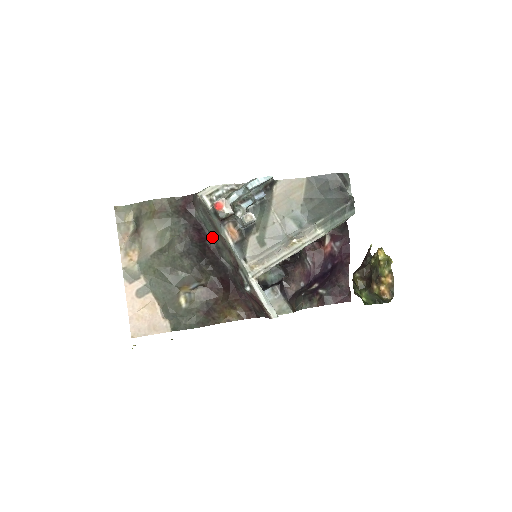
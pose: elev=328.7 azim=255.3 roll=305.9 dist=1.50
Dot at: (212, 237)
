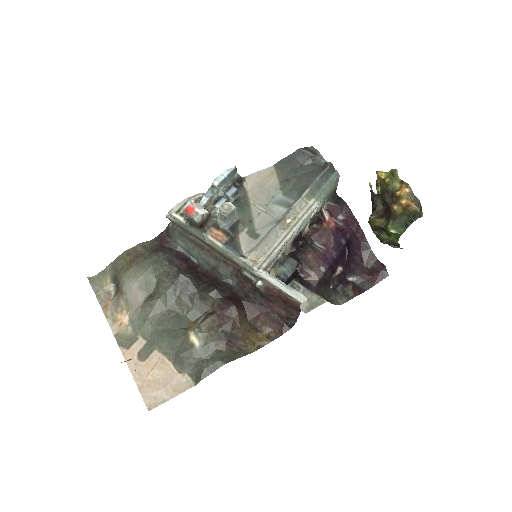
Dot at: (202, 261)
